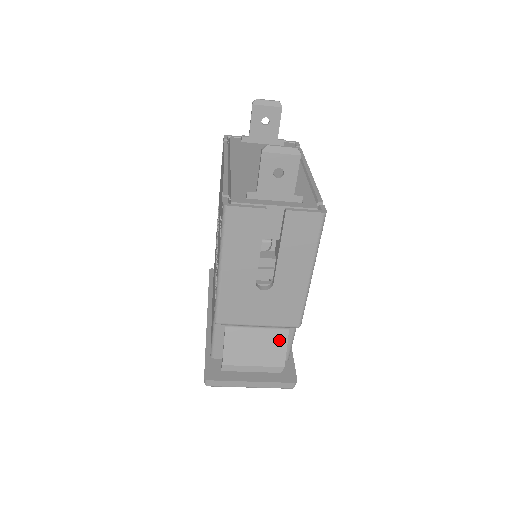
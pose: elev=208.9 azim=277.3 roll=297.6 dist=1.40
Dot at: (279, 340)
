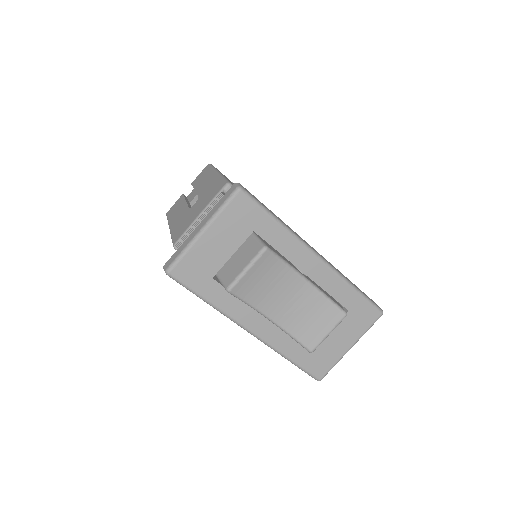
Dot at: occluded
